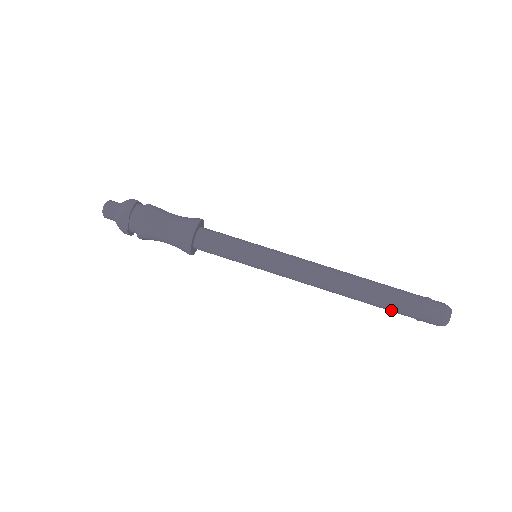
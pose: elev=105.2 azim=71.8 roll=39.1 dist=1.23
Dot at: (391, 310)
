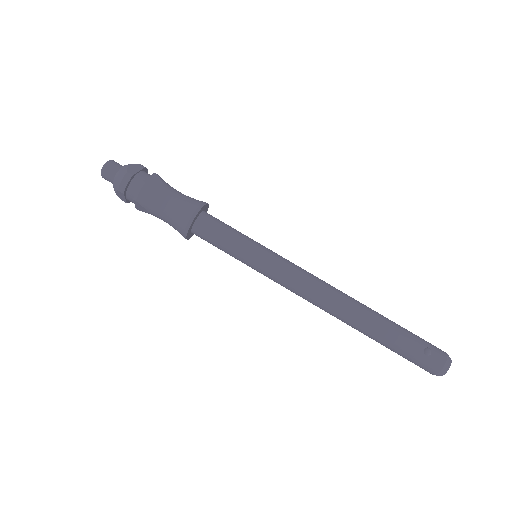
Dot at: occluded
